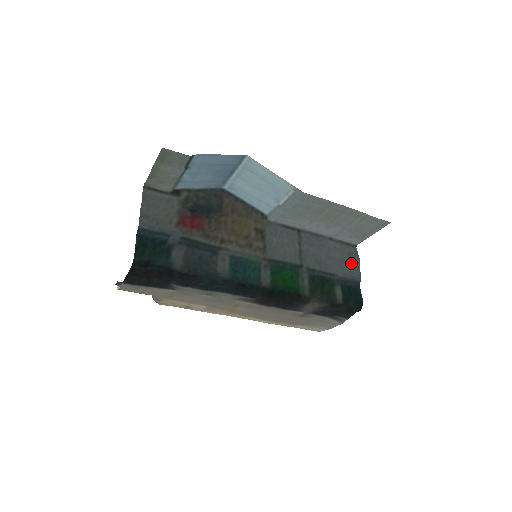
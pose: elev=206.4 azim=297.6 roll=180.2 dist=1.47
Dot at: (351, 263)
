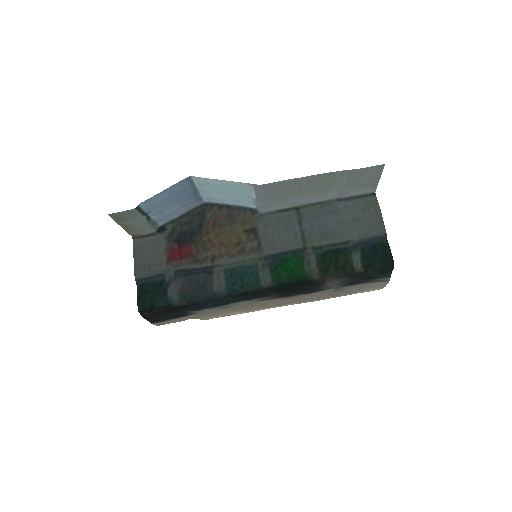
Dot at: (369, 218)
